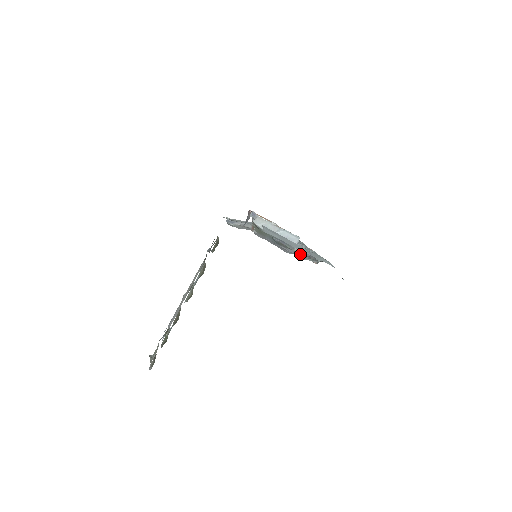
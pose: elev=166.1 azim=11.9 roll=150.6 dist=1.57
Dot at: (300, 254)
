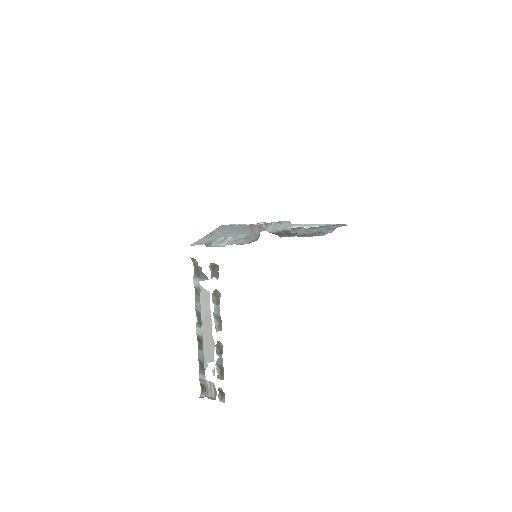
Dot at: (299, 232)
